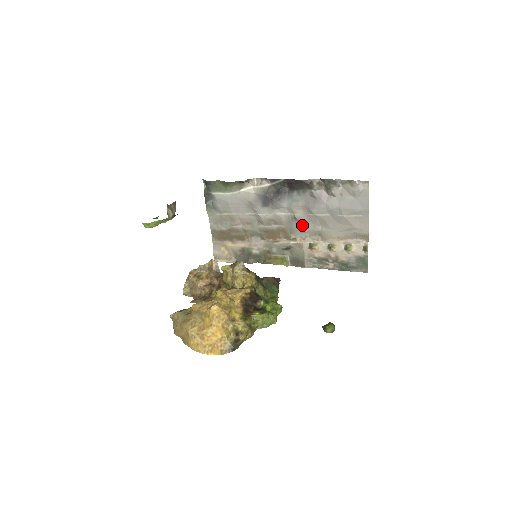
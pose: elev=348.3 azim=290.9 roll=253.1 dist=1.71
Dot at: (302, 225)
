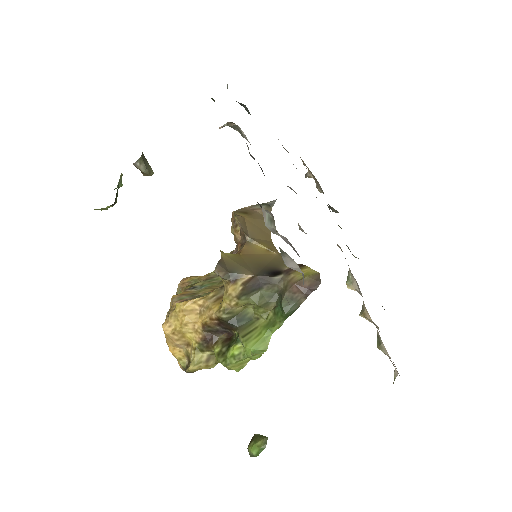
Dot at: occluded
